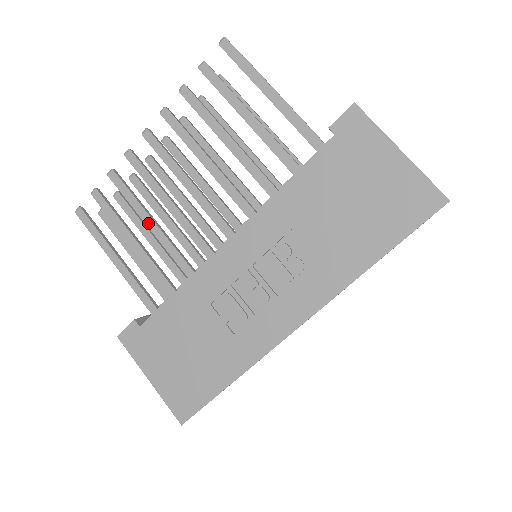
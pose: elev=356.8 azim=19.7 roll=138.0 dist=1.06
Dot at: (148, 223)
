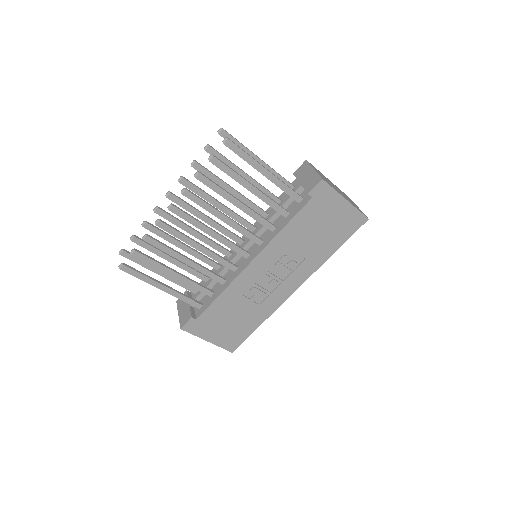
Dot at: (185, 262)
